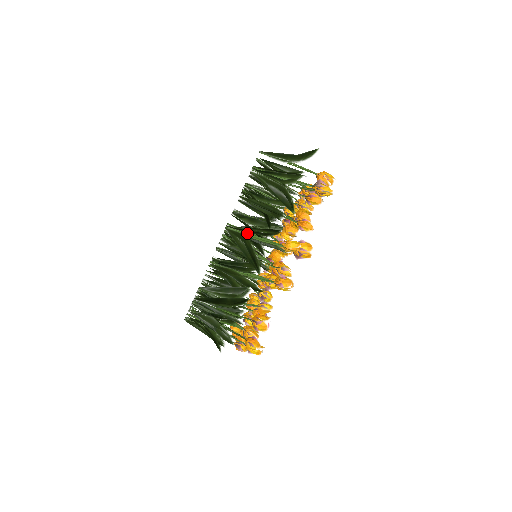
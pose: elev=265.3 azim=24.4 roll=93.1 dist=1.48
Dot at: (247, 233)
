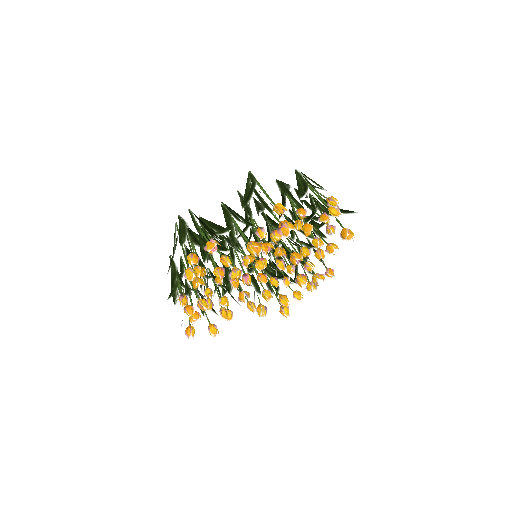
Dot at: (259, 183)
